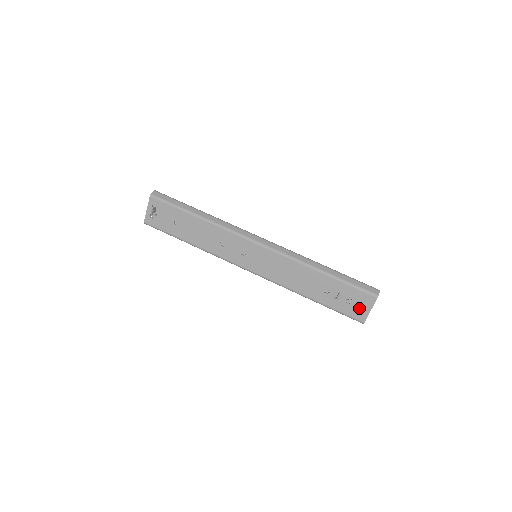
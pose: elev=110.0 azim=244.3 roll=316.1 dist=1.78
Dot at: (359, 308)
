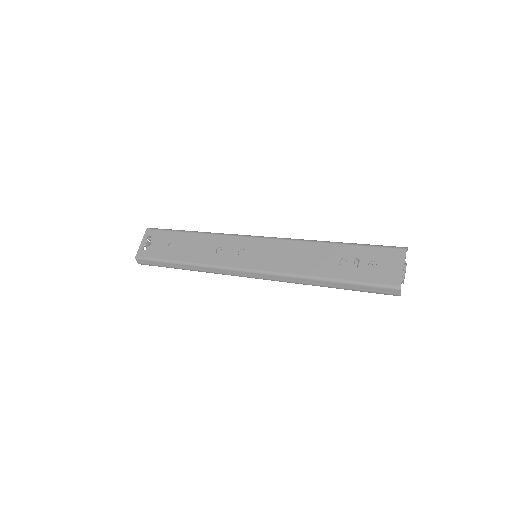
Dot at: (388, 269)
